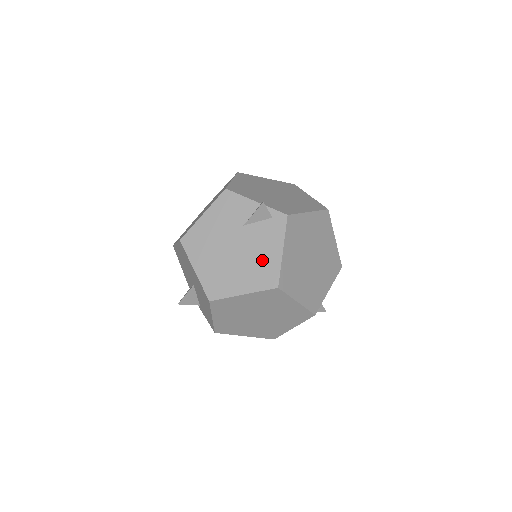
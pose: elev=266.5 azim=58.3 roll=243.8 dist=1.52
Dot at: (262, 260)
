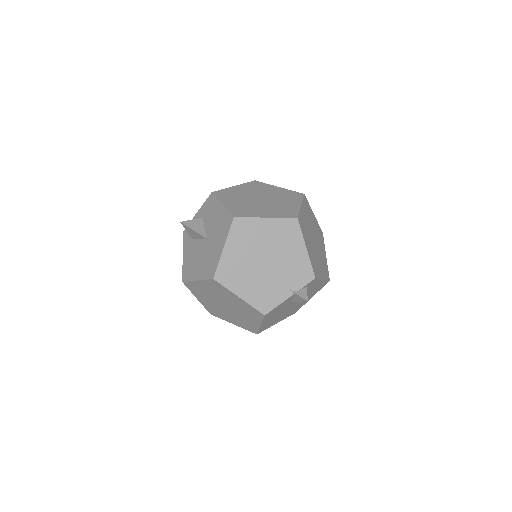
Dot at: (313, 290)
